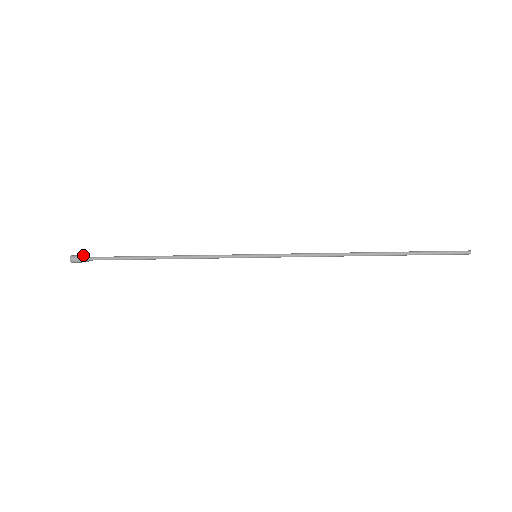
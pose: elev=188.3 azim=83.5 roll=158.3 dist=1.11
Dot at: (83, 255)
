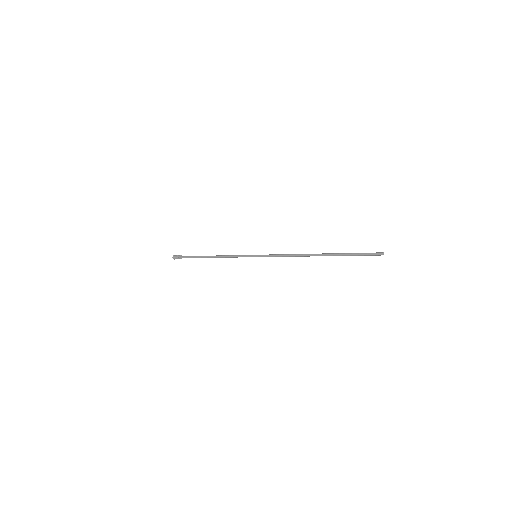
Dot at: (177, 256)
